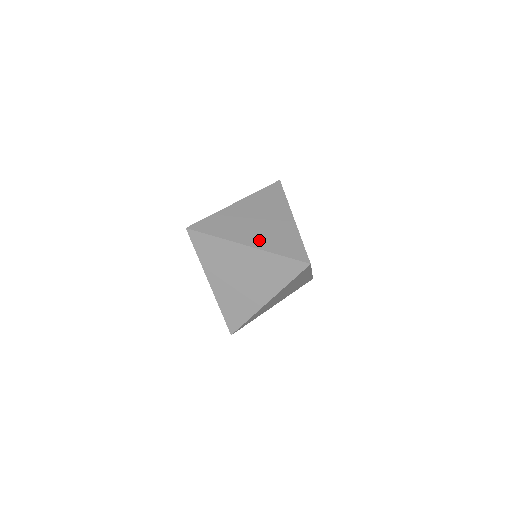
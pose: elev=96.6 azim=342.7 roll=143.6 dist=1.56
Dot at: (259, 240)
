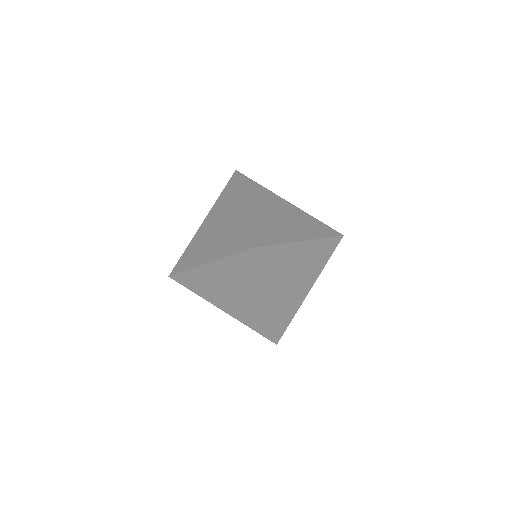
Dot at: (256, 213)
